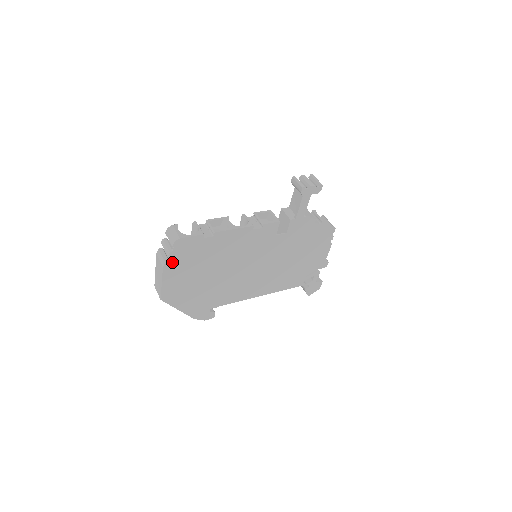
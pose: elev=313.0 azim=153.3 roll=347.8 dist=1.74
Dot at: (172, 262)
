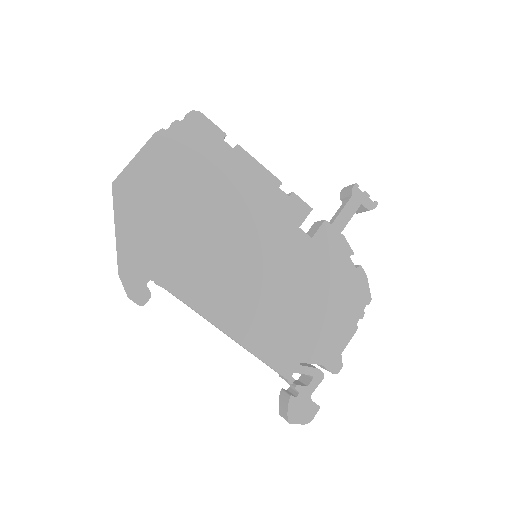
Dot at: (169, 137)
